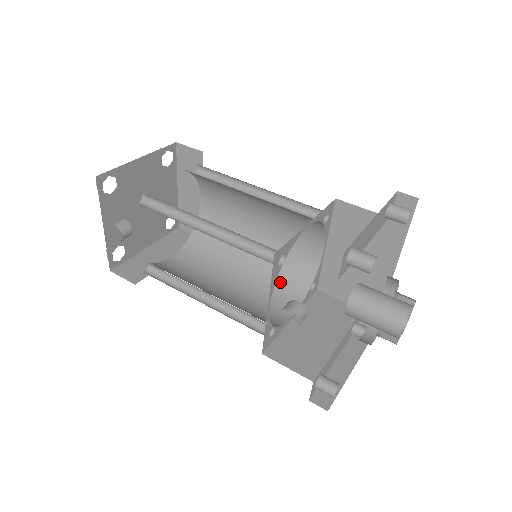
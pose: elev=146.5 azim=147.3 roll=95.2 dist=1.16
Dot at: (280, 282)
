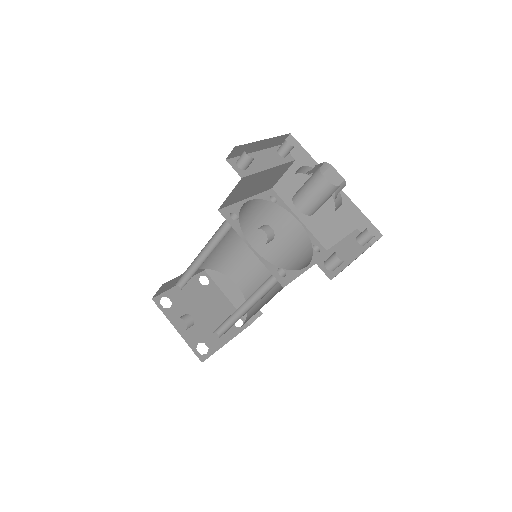
Dot at: (297, 268)
